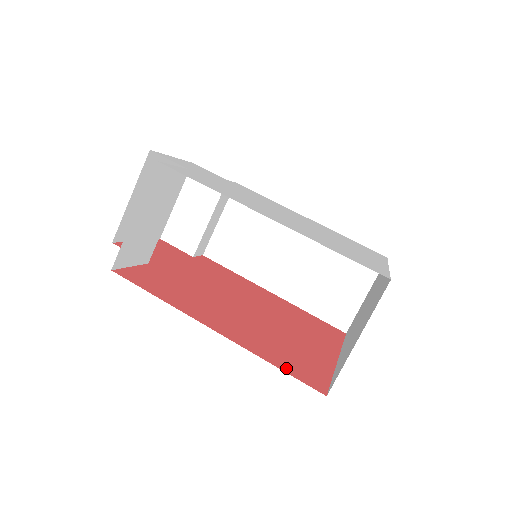
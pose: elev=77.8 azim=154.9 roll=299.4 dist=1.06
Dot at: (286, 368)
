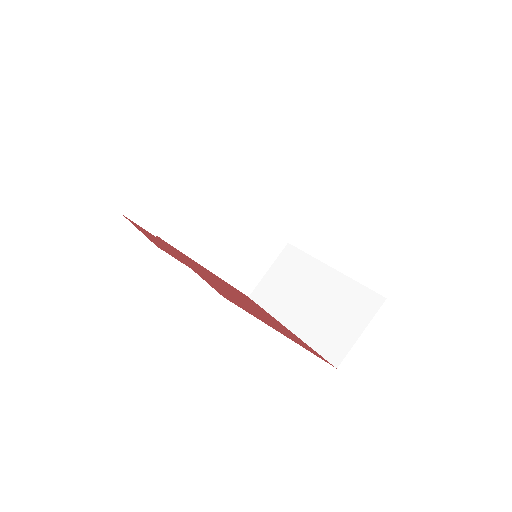
Dot at: (317, 355)
